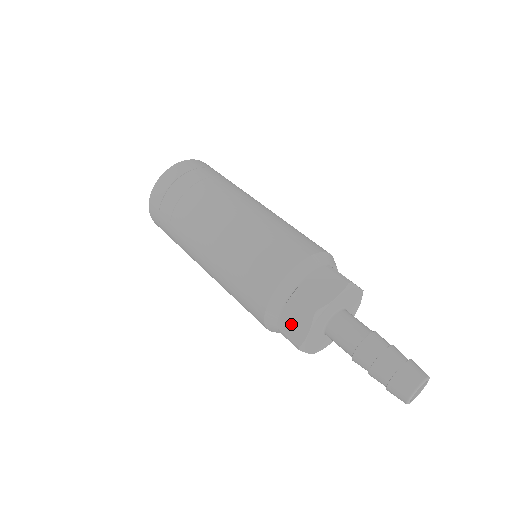
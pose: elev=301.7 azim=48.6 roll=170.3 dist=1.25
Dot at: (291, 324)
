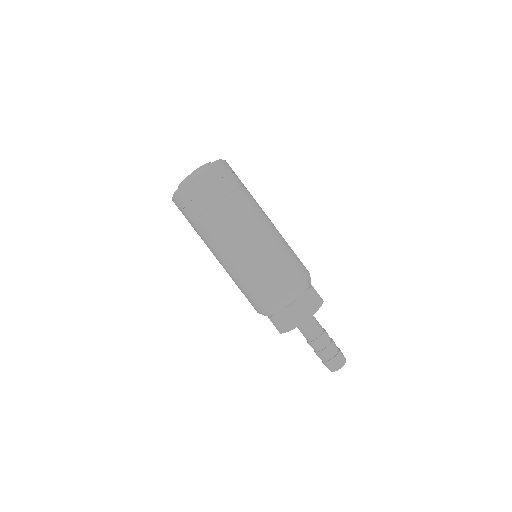
Dot at: (283, 320)
